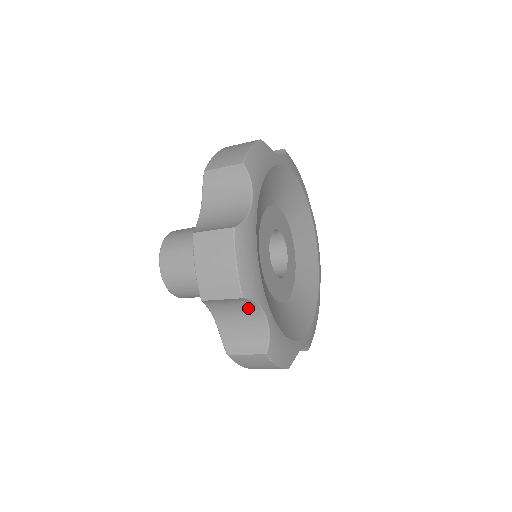
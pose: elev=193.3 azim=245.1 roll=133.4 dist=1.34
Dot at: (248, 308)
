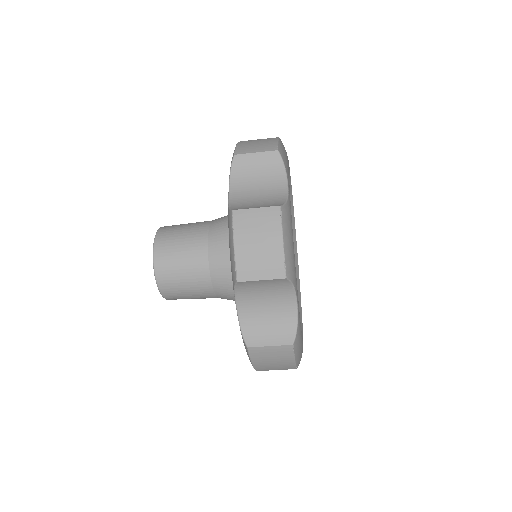
Dot at: (281, 293)
